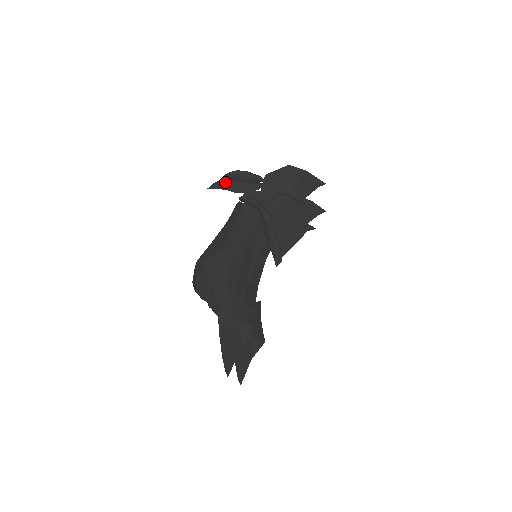
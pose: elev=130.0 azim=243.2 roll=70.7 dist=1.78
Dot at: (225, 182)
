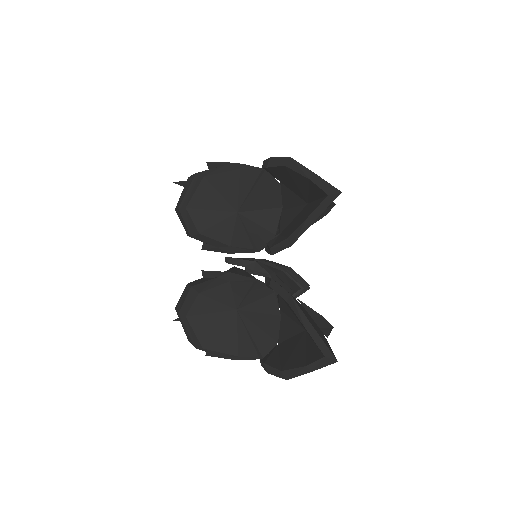
Dot at: occluded
